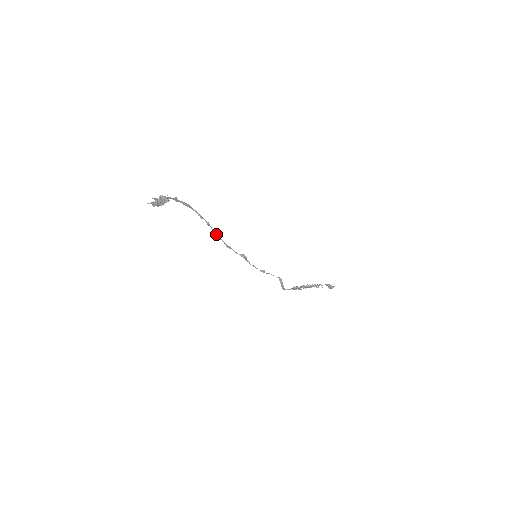
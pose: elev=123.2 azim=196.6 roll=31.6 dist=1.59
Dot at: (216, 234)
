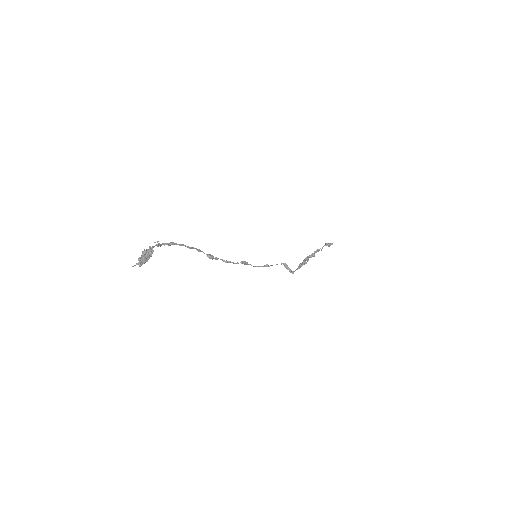
Dot at: (211, 257)
